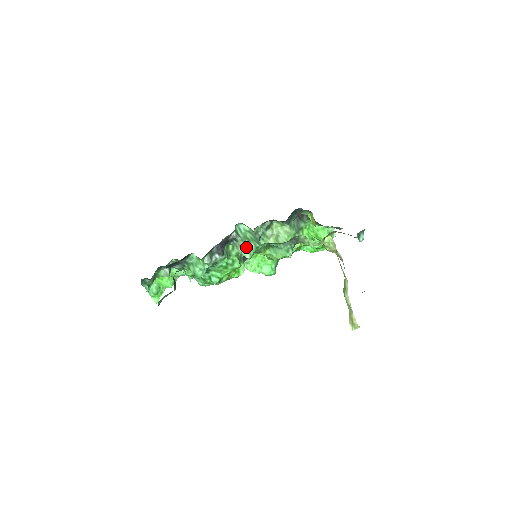
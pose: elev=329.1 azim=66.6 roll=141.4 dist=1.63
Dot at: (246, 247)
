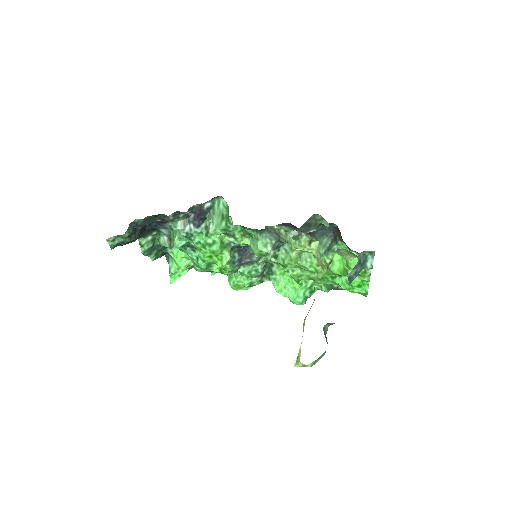
Dot at: (215, 221)
